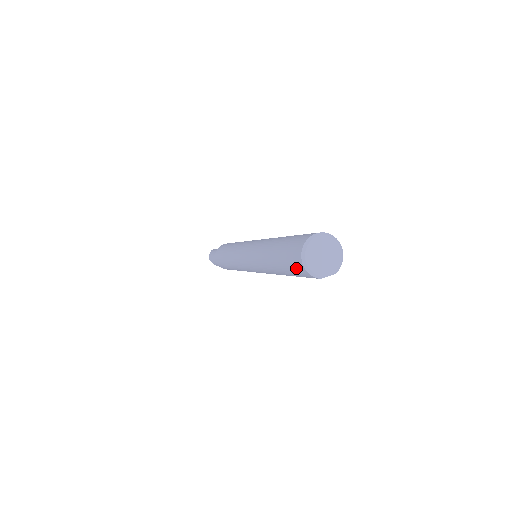
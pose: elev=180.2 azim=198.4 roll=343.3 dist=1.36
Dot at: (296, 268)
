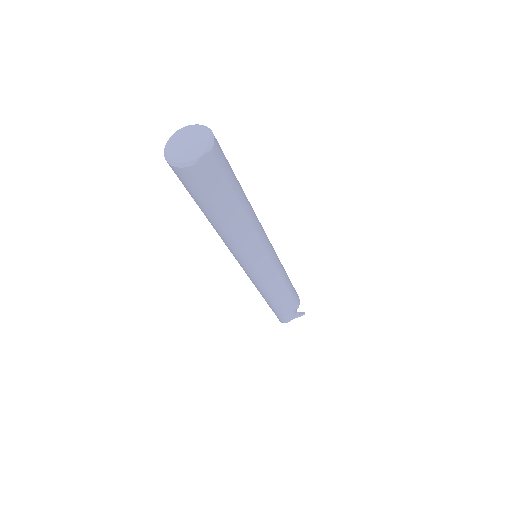
Dot at: (183, 181)
